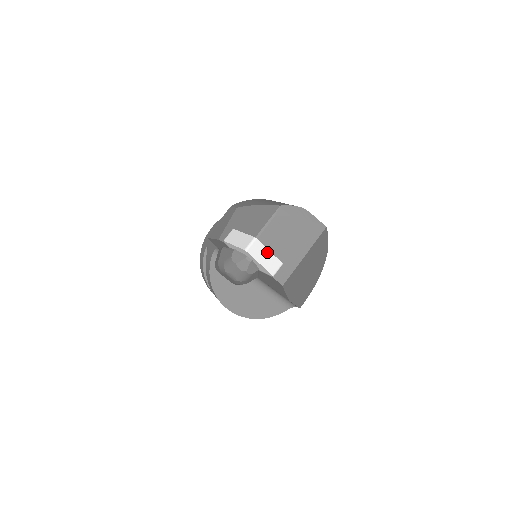
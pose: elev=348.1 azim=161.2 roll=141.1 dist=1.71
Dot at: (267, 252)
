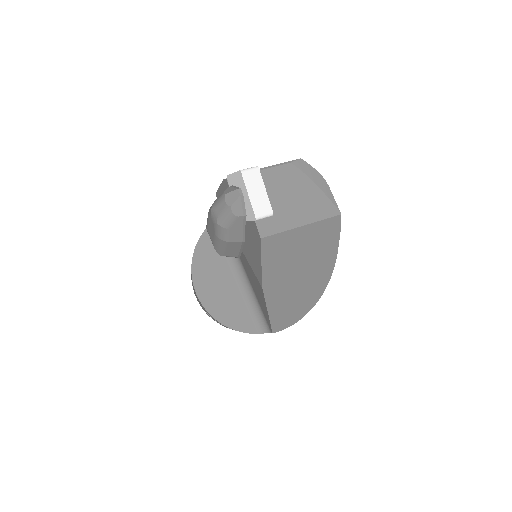
Dot at: (263, 189)
